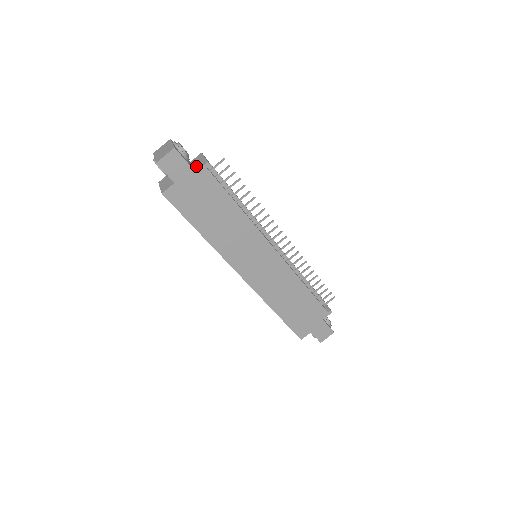
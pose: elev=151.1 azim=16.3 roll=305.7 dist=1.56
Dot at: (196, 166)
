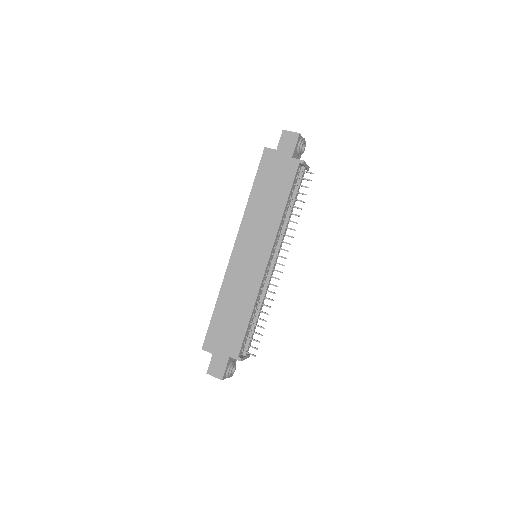
Dot at: occluded
